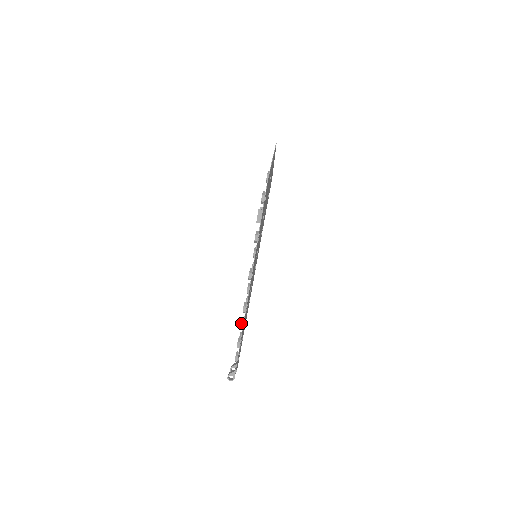
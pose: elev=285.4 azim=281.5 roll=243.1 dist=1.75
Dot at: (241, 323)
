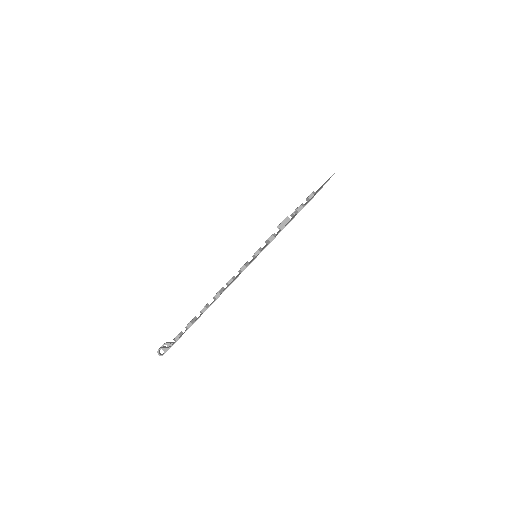
Dot at: (204, 307)
